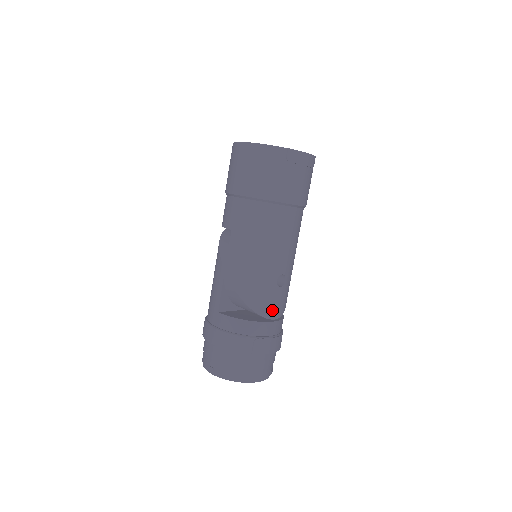
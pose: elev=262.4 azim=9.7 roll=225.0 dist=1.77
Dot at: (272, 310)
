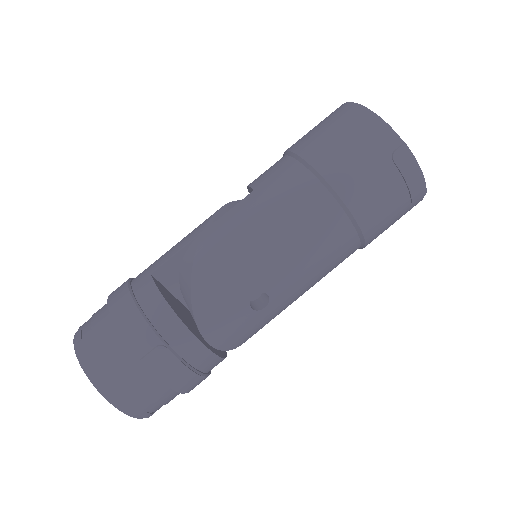
Dot at: (216, 328)
